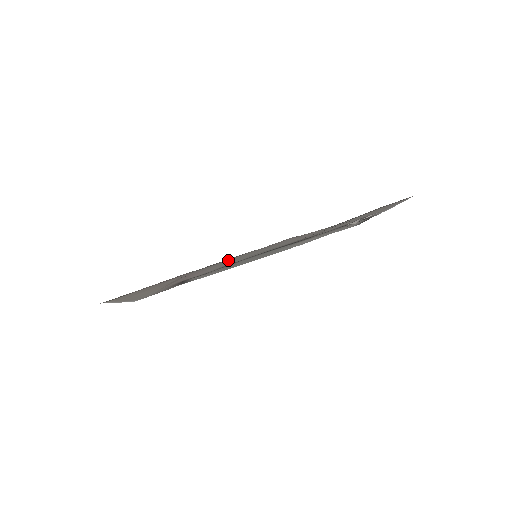
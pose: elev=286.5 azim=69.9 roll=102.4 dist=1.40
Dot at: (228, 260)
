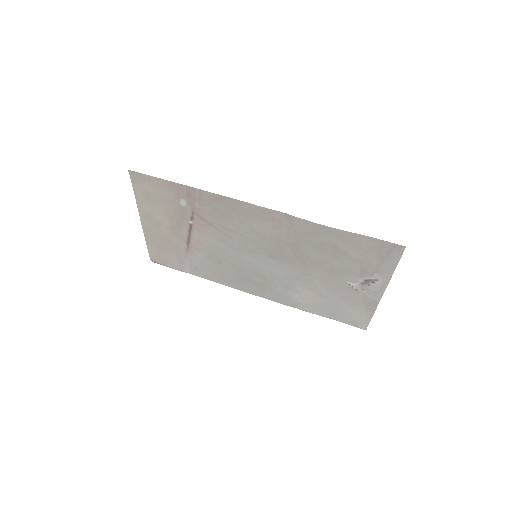
Dot at: (230, 210)
